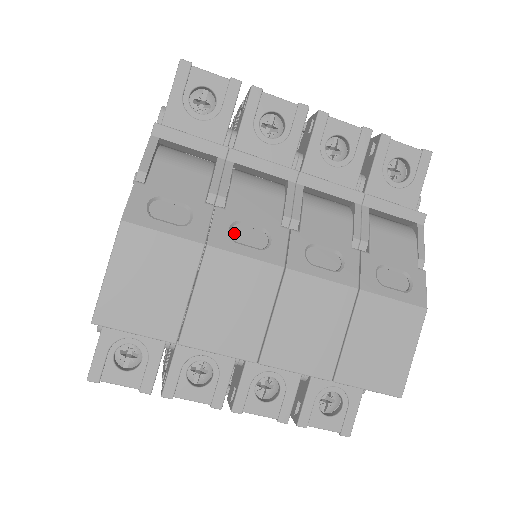
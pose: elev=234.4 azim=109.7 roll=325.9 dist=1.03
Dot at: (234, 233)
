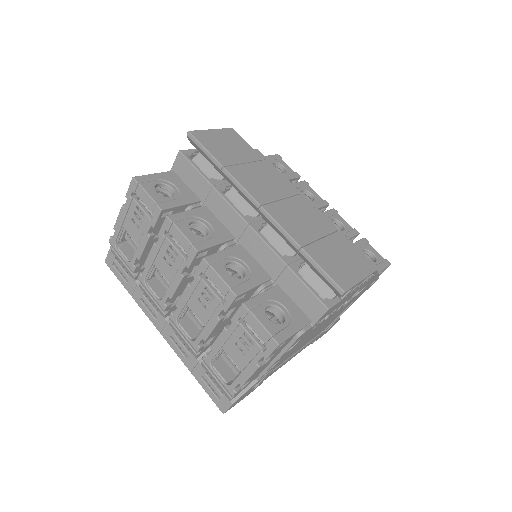
Dot at: occluded
